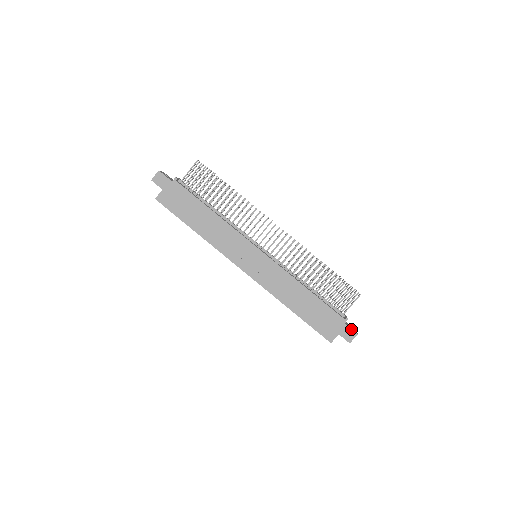
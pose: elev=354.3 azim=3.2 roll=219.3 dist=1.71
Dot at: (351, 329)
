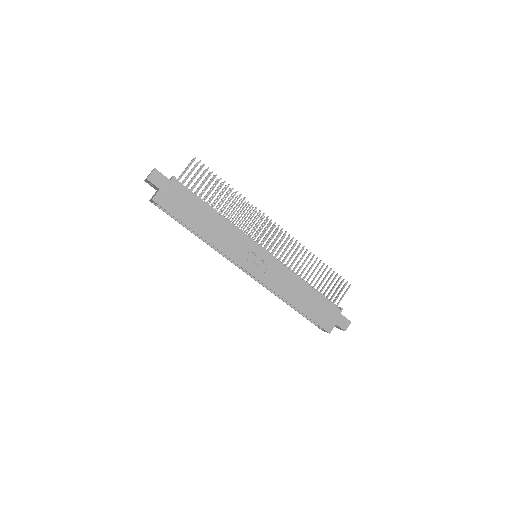
Dot at: (346, 318)
